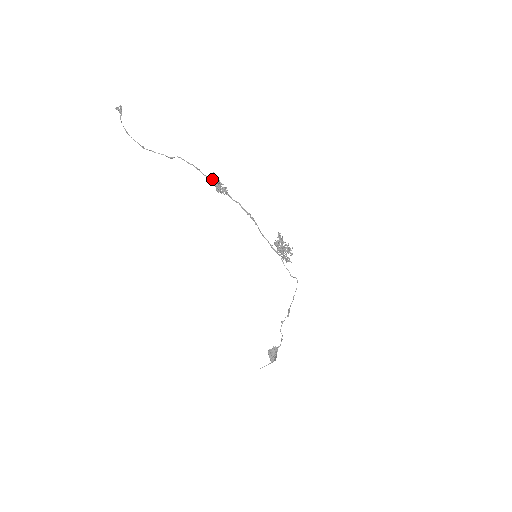
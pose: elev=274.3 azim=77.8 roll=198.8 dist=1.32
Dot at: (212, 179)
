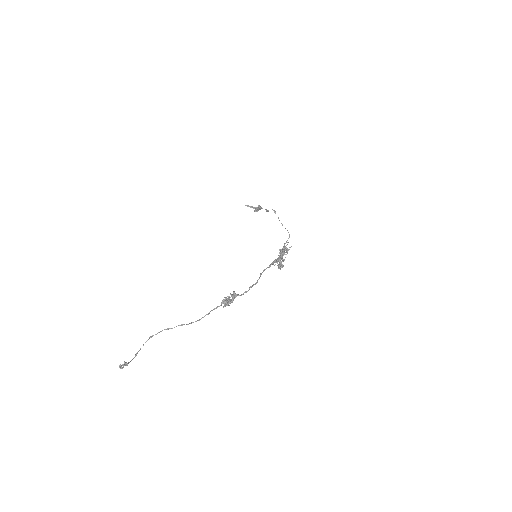
Dot at: occluded
